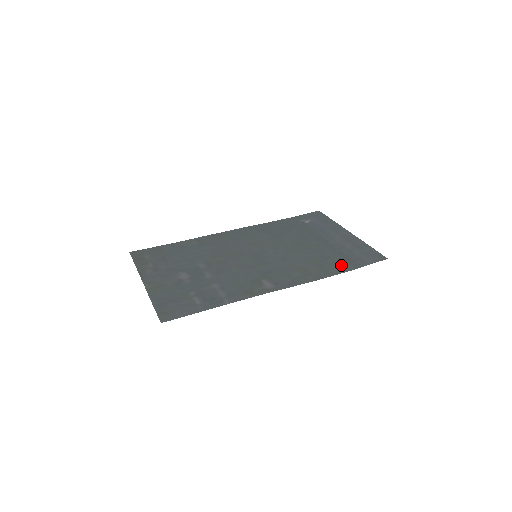
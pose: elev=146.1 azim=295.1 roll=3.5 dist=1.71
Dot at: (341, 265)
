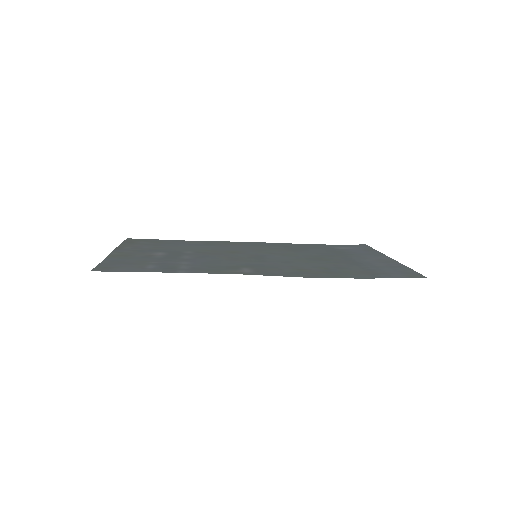
Dot at: (356, 274)
